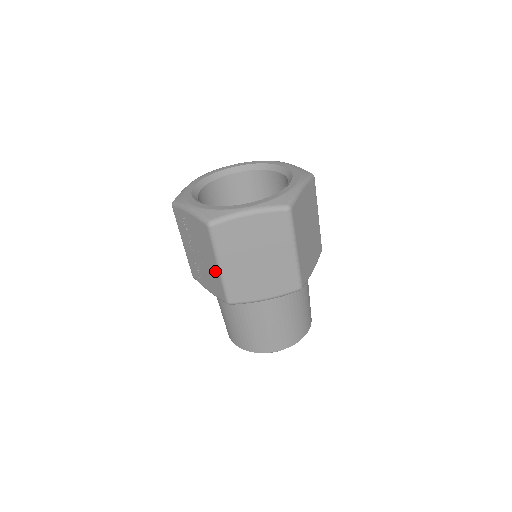
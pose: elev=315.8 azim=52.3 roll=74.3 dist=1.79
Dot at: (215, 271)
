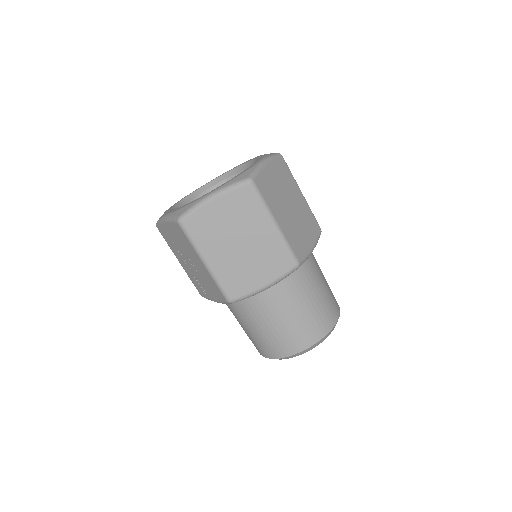
Dot at: (205, 271)
